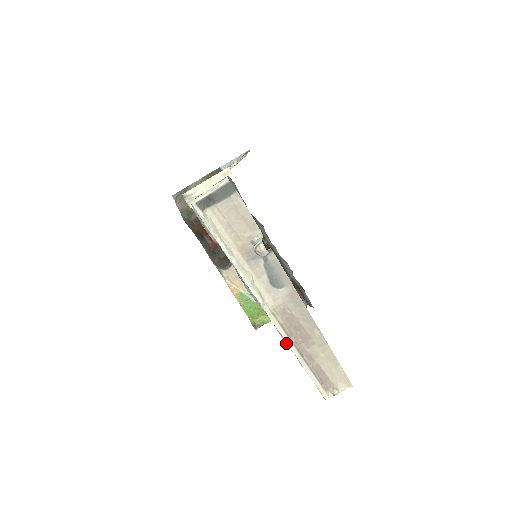
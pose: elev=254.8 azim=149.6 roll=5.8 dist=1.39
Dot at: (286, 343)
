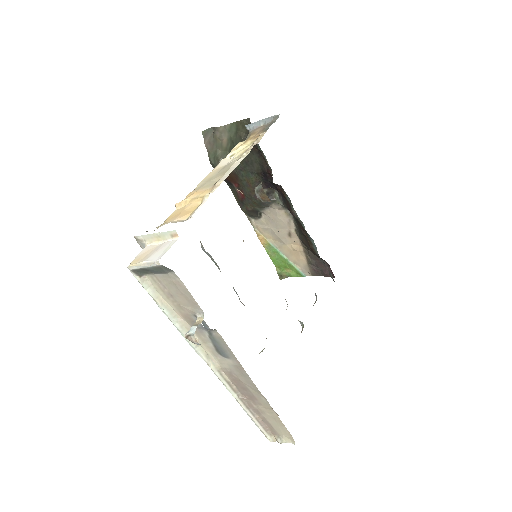
Dot at: (233, 395)
